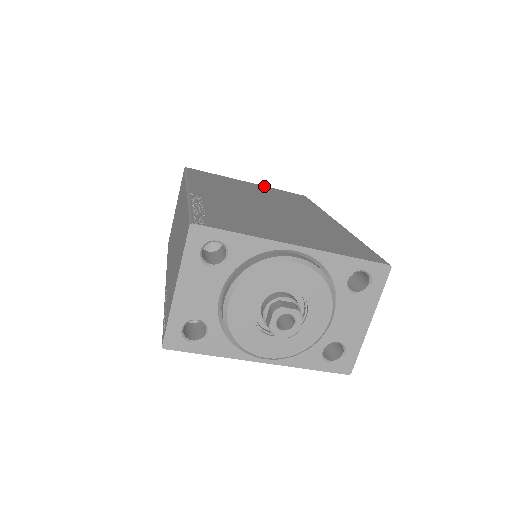
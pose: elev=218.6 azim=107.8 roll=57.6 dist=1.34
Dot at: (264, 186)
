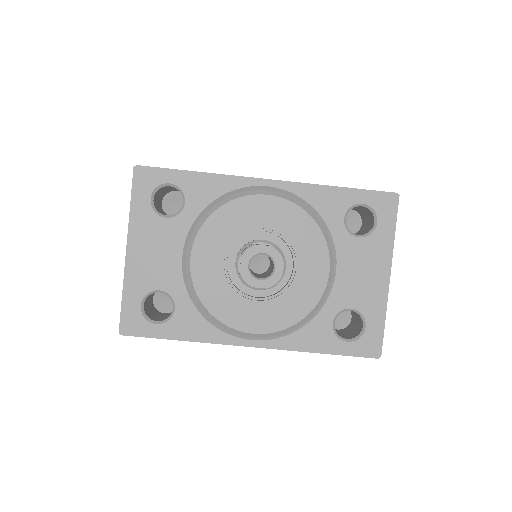
Dot at: occluded
